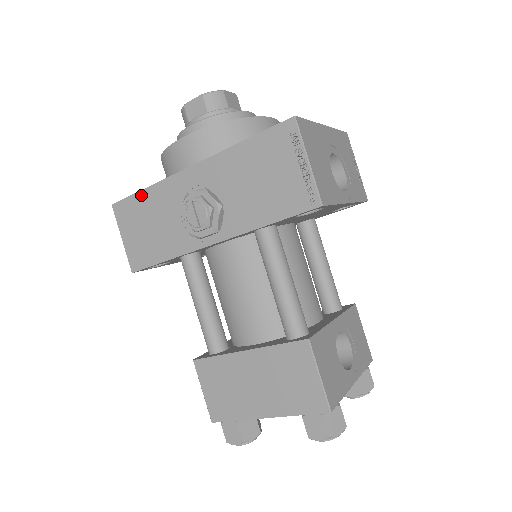
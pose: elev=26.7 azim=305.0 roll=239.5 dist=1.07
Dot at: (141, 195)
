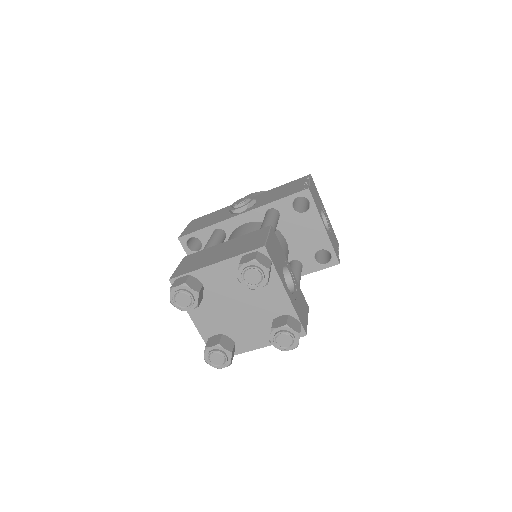
Dot at: (212, 213)
